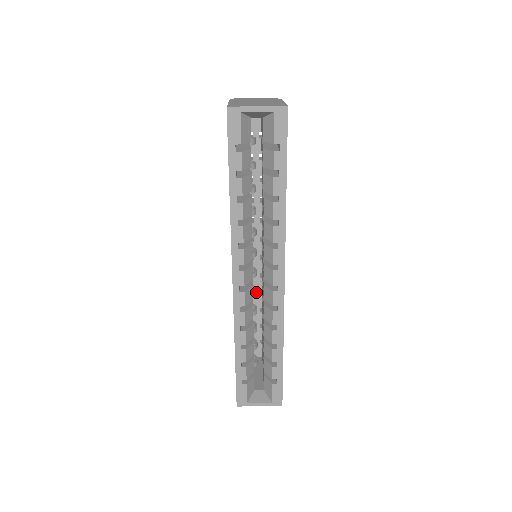
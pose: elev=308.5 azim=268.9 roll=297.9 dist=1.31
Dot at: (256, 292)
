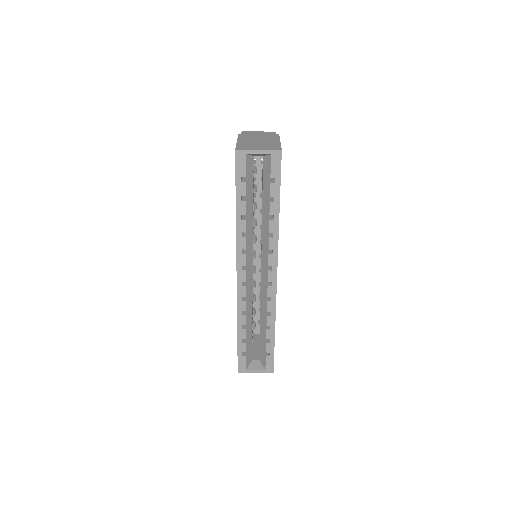
Dot at: (255, 285)
